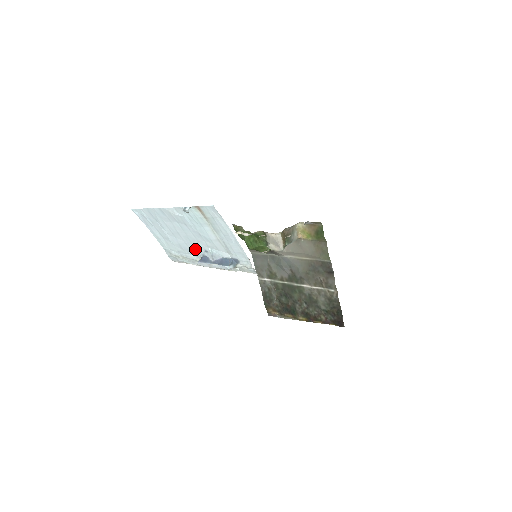
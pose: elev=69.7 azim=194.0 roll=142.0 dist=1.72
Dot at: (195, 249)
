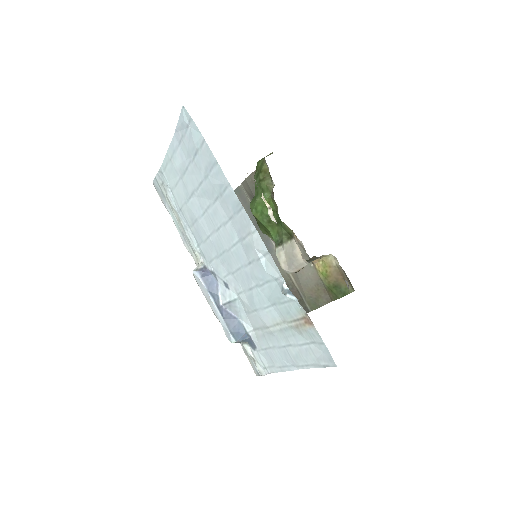
Dot at: (213, 257)
